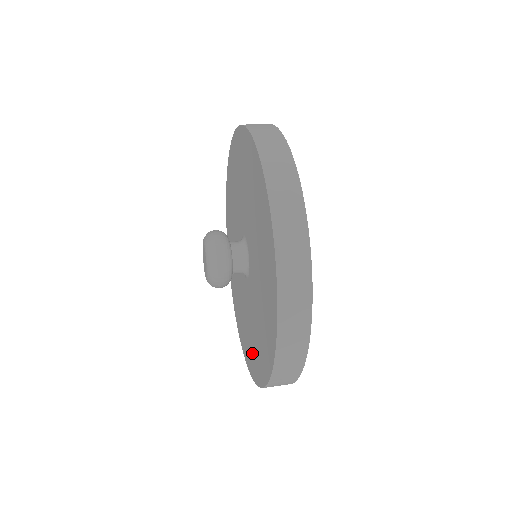
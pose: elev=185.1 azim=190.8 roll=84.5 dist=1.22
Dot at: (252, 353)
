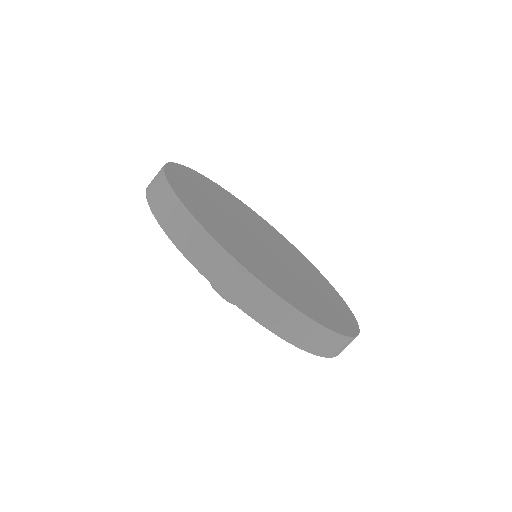
Dot at: occluded
